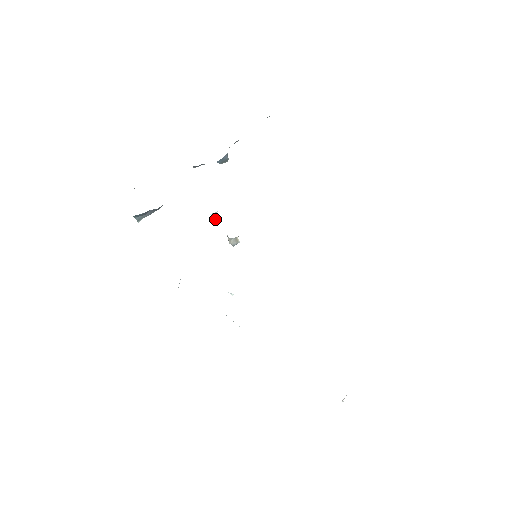
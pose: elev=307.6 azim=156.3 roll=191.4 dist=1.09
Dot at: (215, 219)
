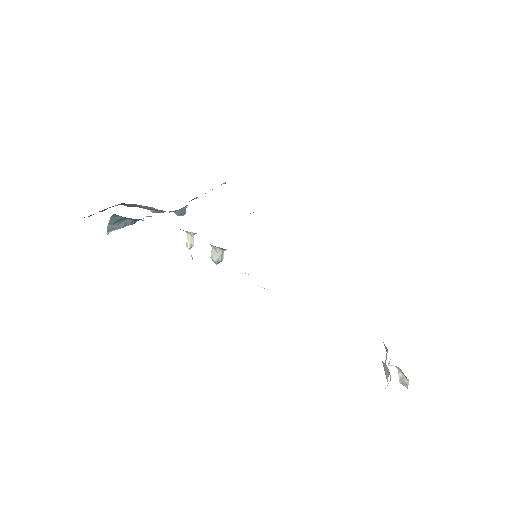
Dot at: (192, 242)
